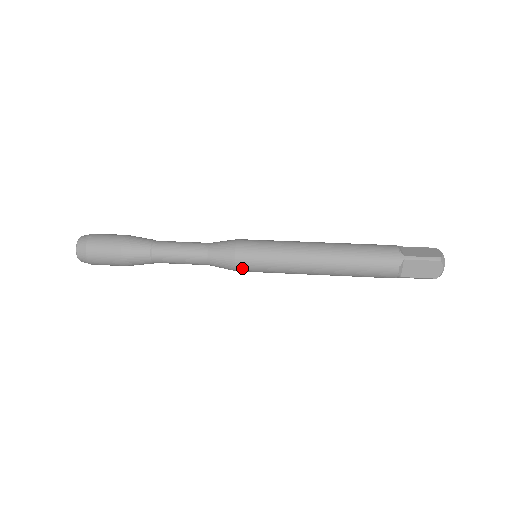
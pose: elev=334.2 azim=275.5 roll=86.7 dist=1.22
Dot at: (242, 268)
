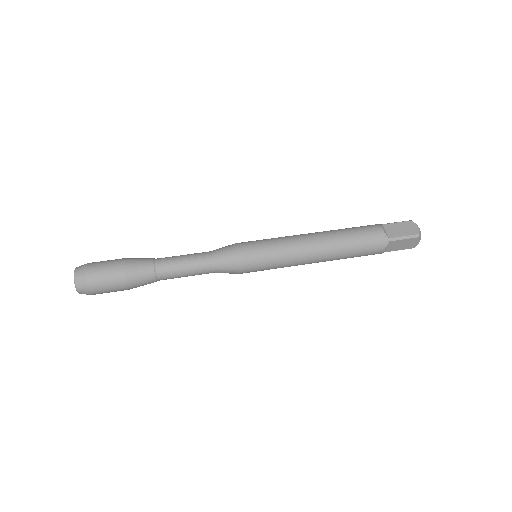
Dot at: (247, 272)
